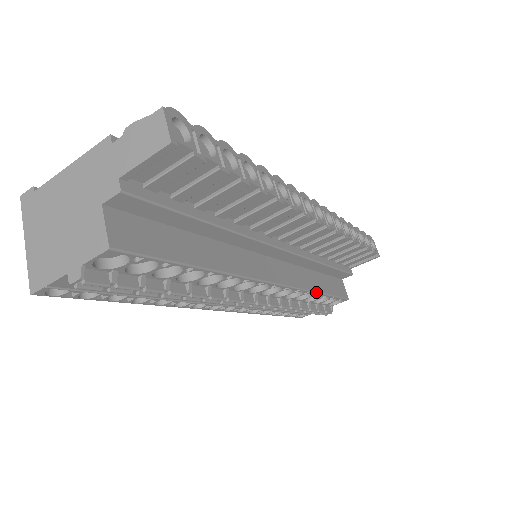
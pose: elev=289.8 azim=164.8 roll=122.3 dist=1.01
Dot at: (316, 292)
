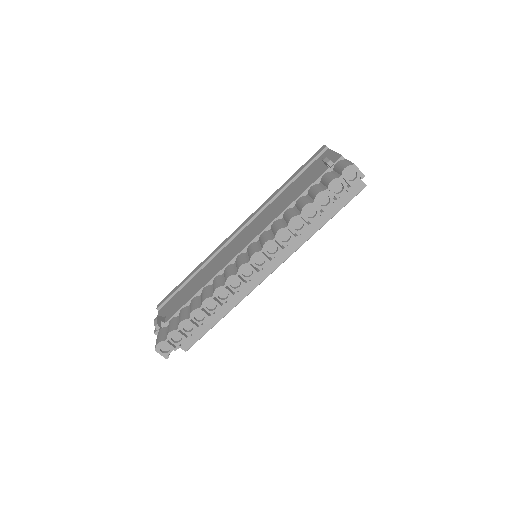
Dot at: occluded
